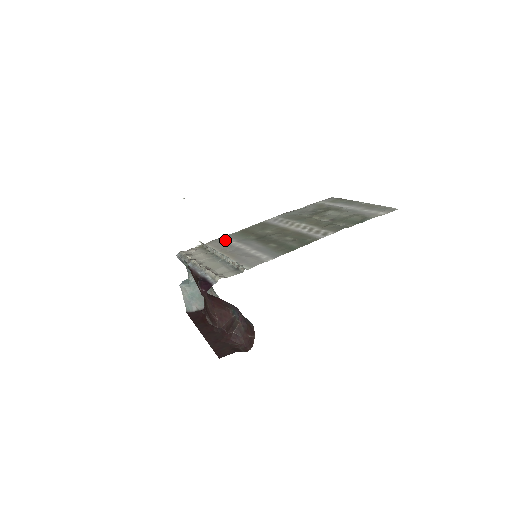
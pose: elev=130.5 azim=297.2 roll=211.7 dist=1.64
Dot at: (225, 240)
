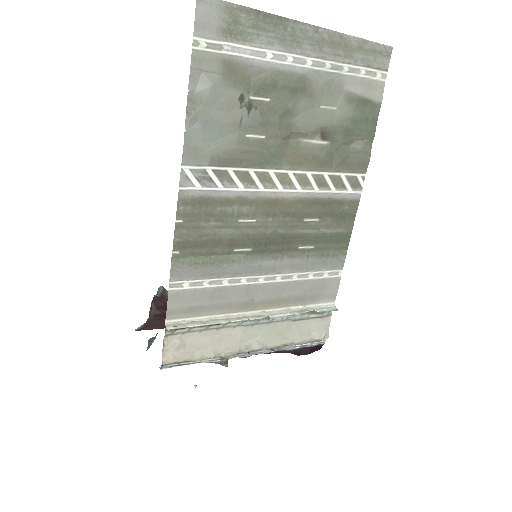
Dot at: (197, 290)
